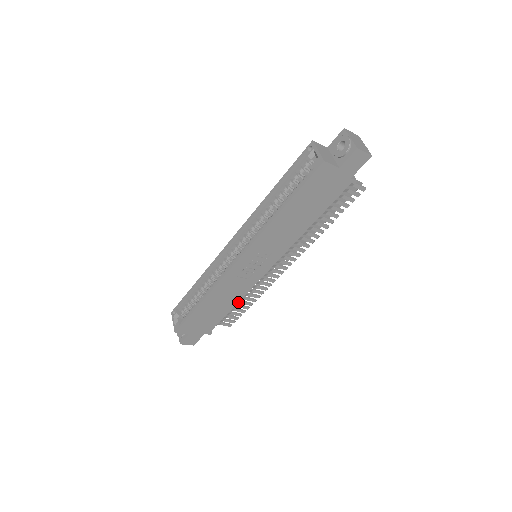
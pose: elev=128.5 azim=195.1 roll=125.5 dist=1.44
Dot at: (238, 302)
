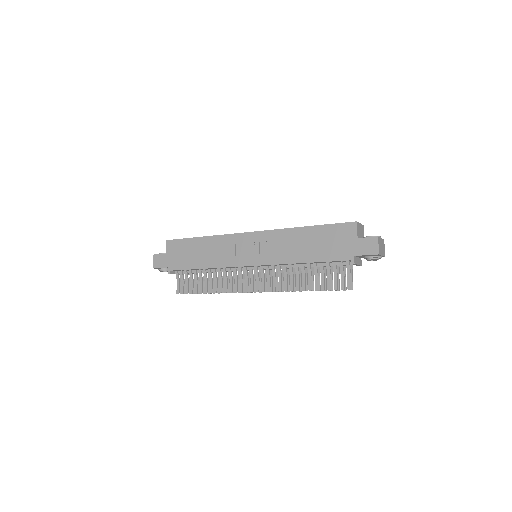
Dot at: (206, 277)
